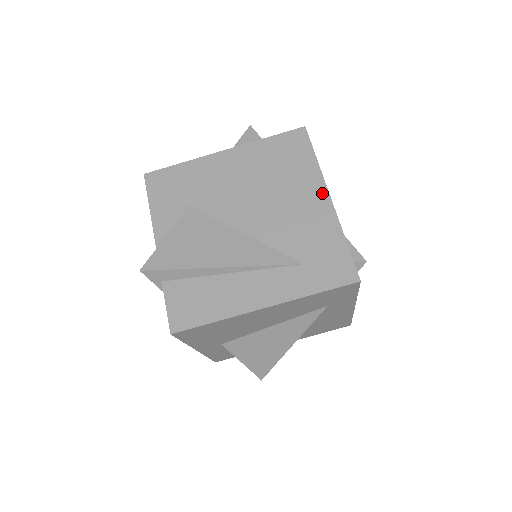
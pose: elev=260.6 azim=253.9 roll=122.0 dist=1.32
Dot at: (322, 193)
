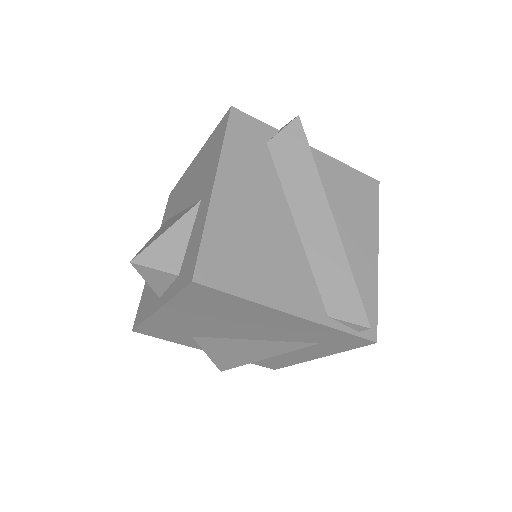
Dot at: (281, 315)
